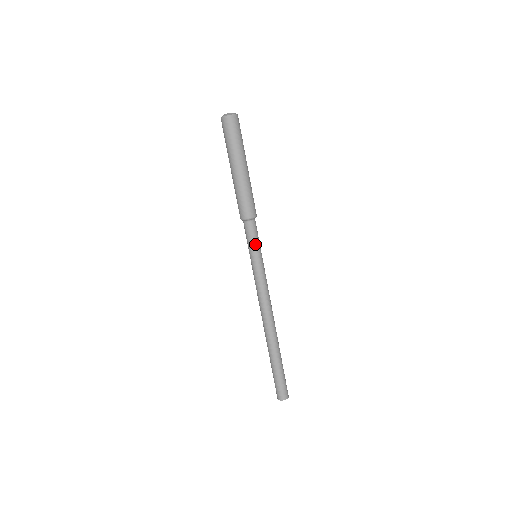
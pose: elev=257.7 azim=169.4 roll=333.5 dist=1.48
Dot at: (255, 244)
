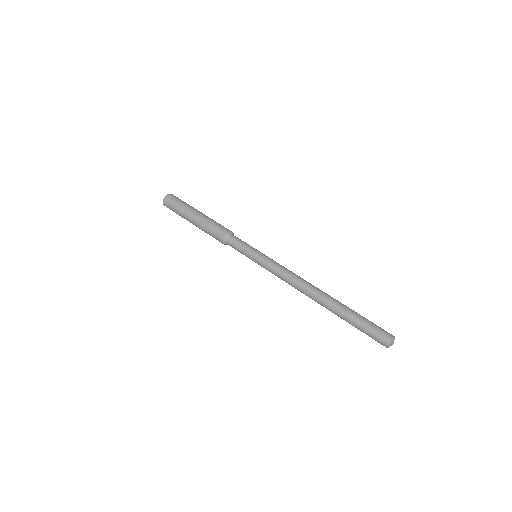
Dot at: occluded
